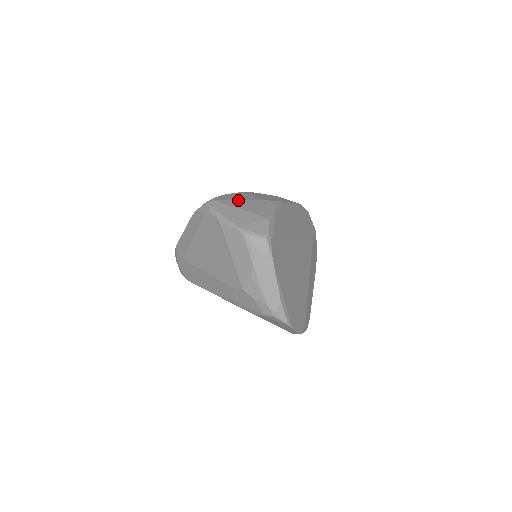
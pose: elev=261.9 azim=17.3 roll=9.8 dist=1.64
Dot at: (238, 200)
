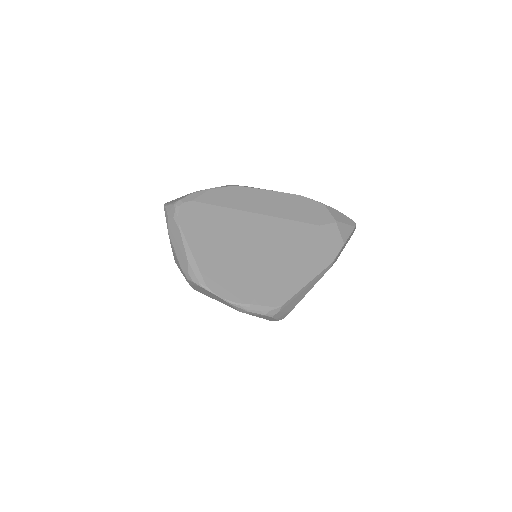
Dot at: occluded
